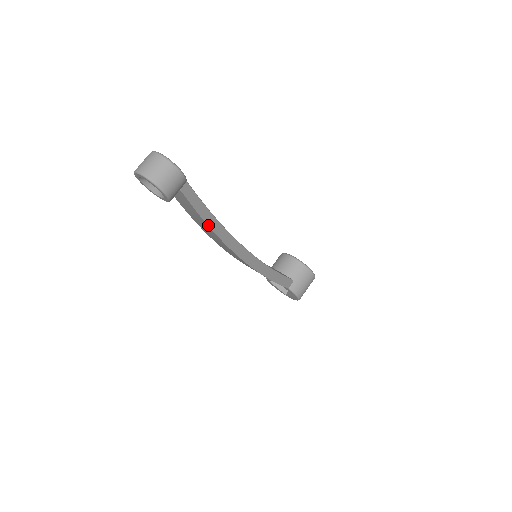
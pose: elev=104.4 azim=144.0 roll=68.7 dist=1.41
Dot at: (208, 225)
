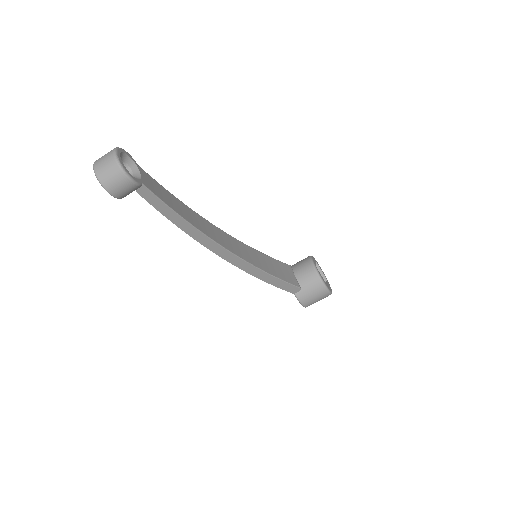
Dot at: (175, 224)
